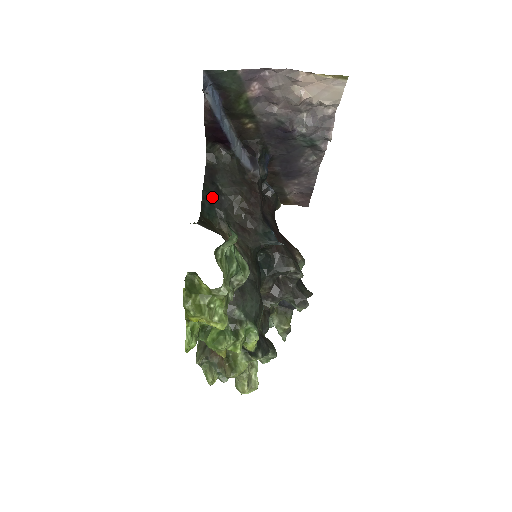
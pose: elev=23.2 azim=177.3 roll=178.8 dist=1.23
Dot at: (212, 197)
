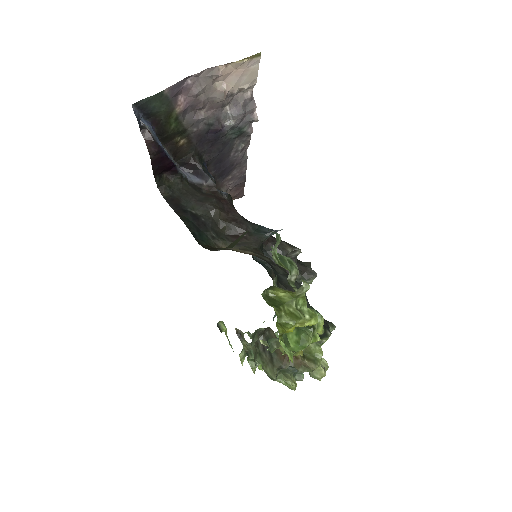
Dot at: (194, 224)
